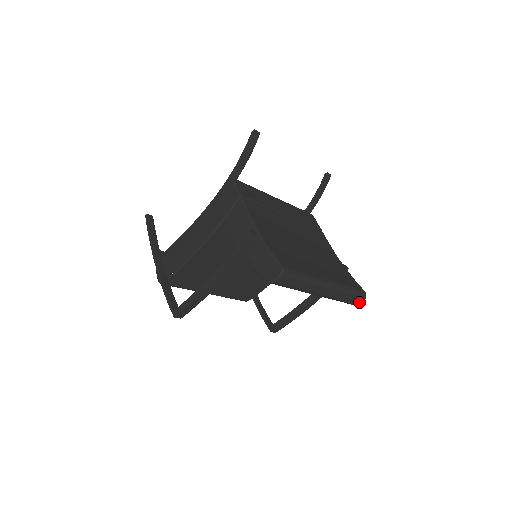
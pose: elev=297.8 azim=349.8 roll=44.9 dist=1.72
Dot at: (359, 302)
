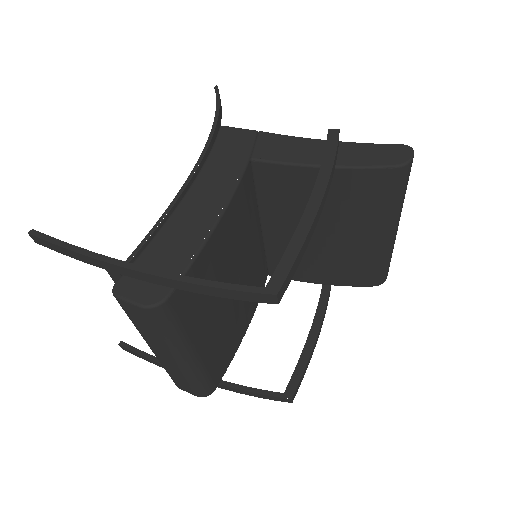
Dot at: (387, 275)
